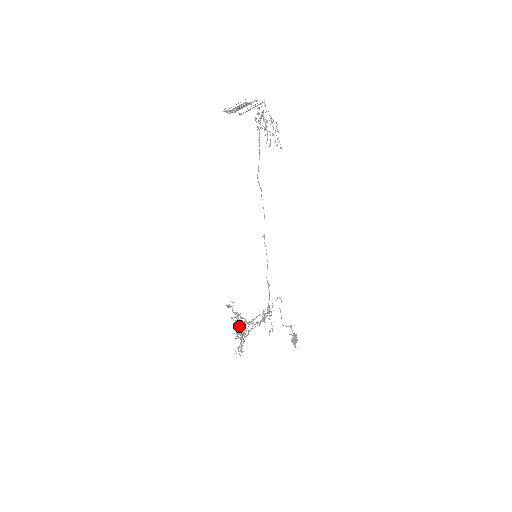
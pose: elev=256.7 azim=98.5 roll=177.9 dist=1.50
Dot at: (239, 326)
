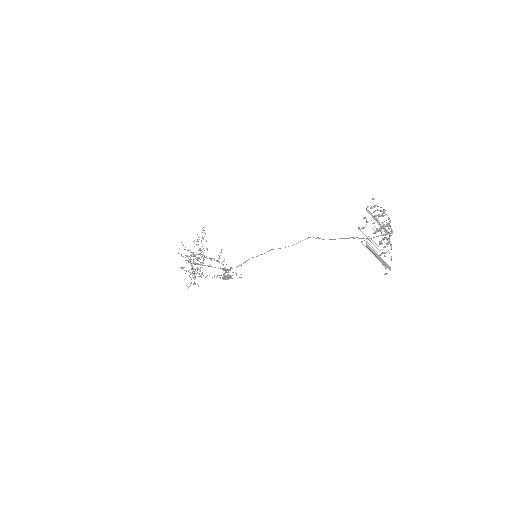
Dot at: occluded
